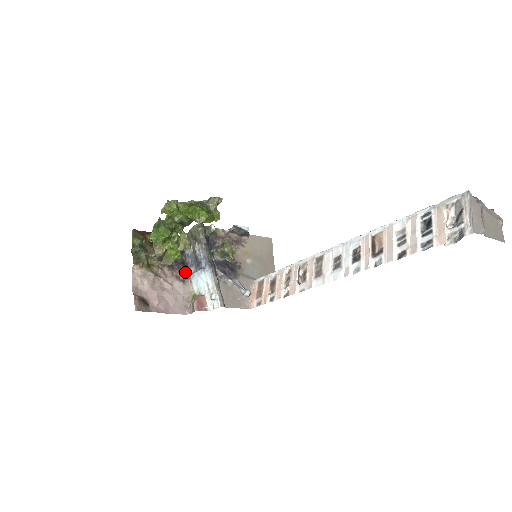
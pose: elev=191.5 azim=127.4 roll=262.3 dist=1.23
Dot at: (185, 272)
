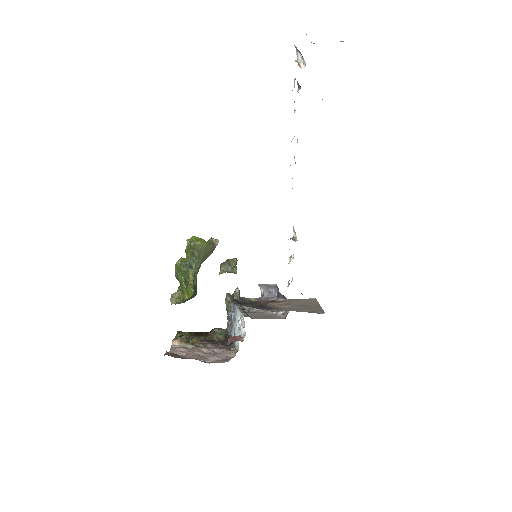
Dot at: (230, 346)
